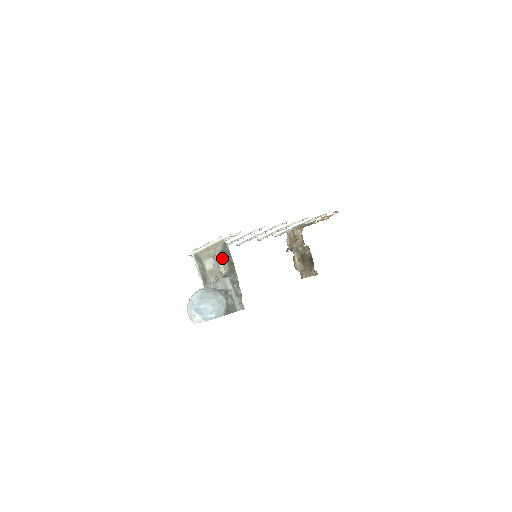
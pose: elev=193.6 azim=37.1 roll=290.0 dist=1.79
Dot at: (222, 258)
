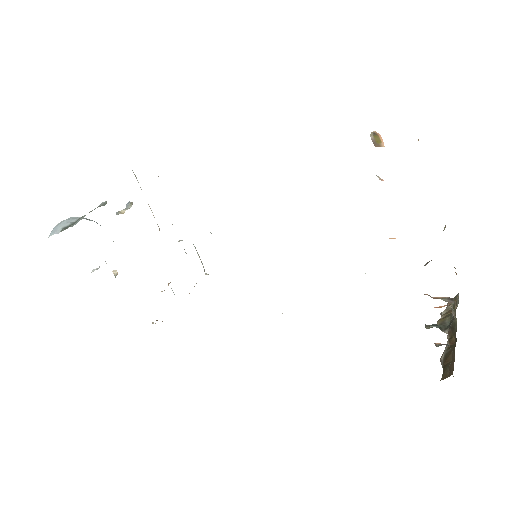
Dot at: occluded
